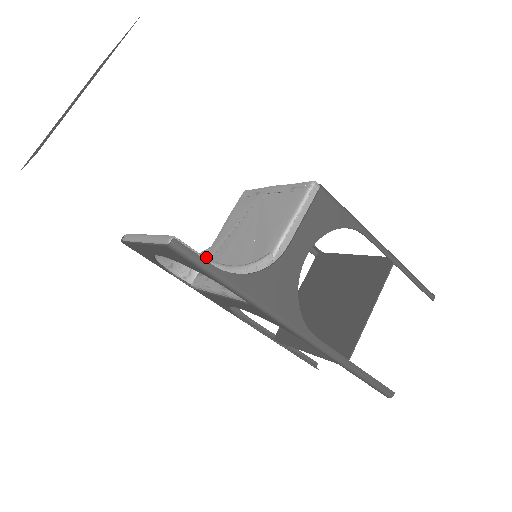
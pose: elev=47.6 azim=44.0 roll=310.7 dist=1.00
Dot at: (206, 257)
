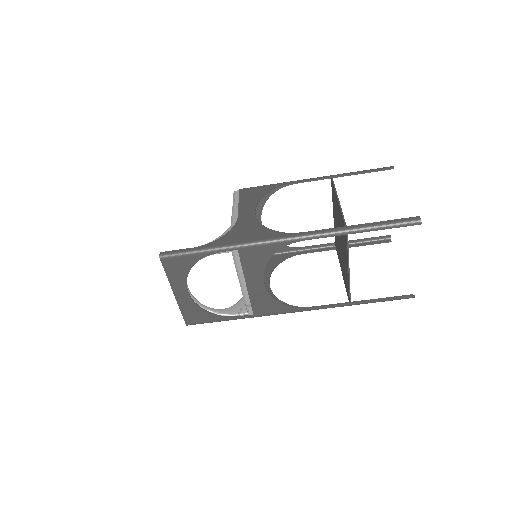
Dot at: occluded
